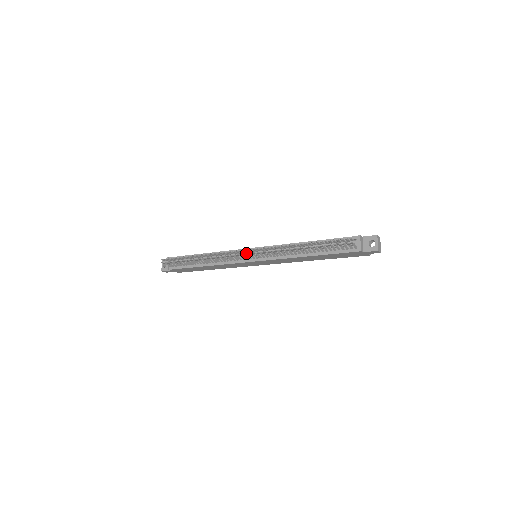
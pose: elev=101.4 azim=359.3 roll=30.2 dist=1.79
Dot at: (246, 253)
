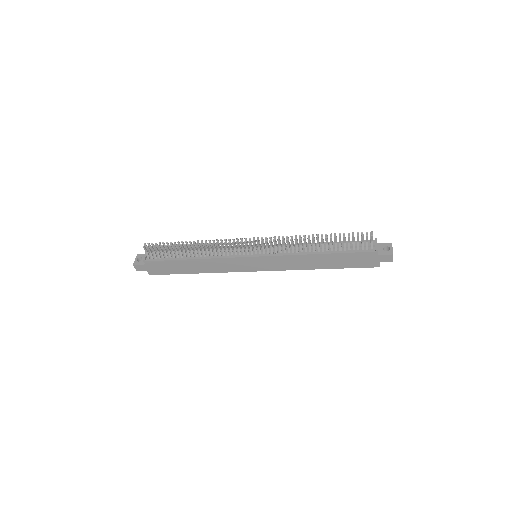
Dot at: (253, 240)
